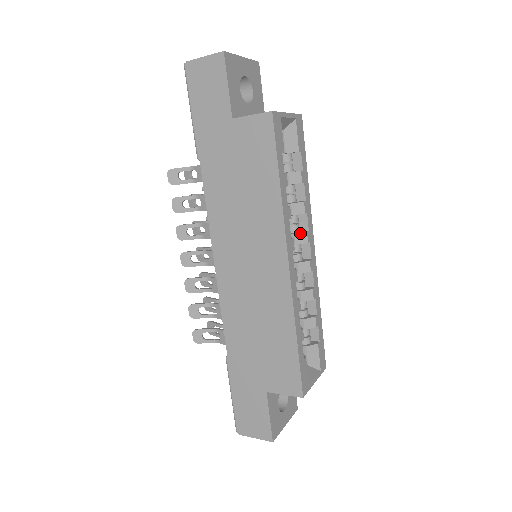
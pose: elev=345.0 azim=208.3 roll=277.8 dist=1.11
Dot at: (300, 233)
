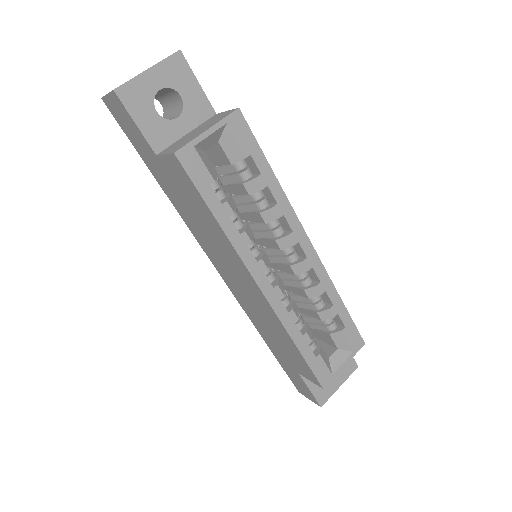
Dot at: (281, 238)
